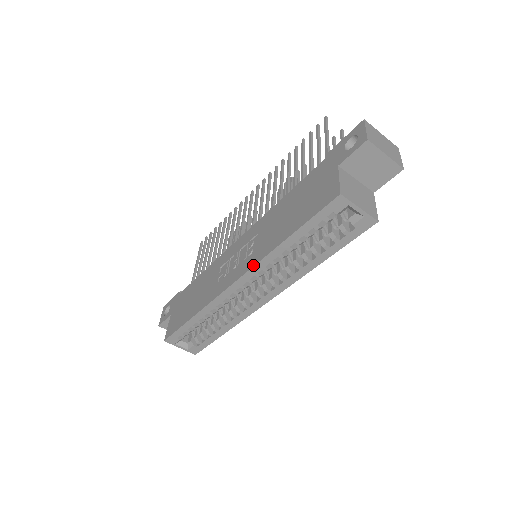
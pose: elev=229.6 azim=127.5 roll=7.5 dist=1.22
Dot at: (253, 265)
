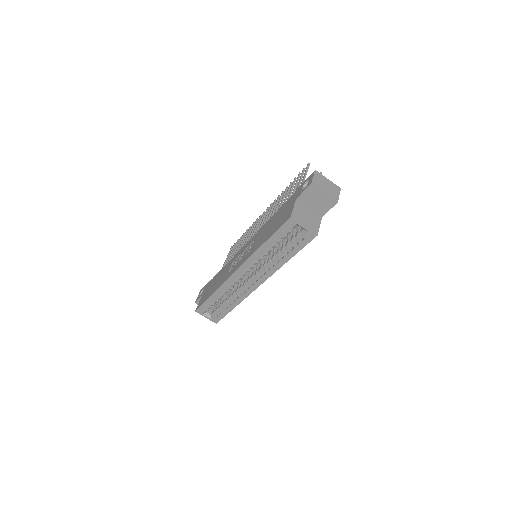
Dot at: (246, 260)
